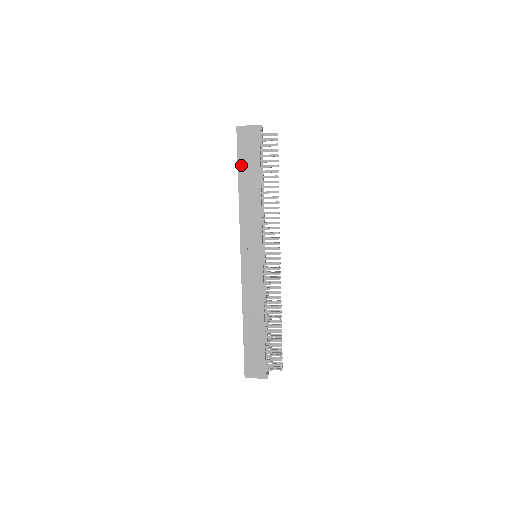
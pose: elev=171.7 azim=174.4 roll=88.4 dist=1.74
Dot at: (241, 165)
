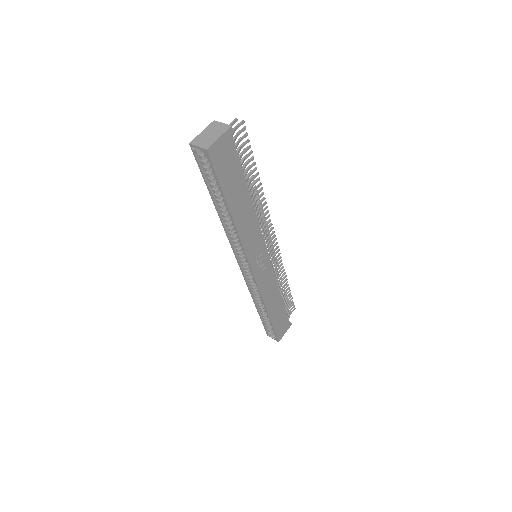
Dot at: (226, 190)
